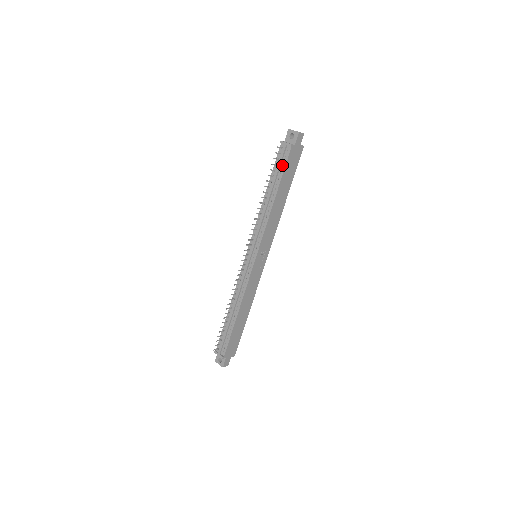
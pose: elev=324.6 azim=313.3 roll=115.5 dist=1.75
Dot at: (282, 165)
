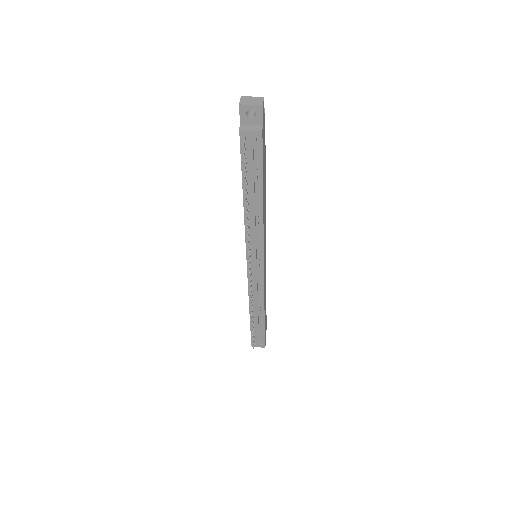
Dot at: (256, 161)
